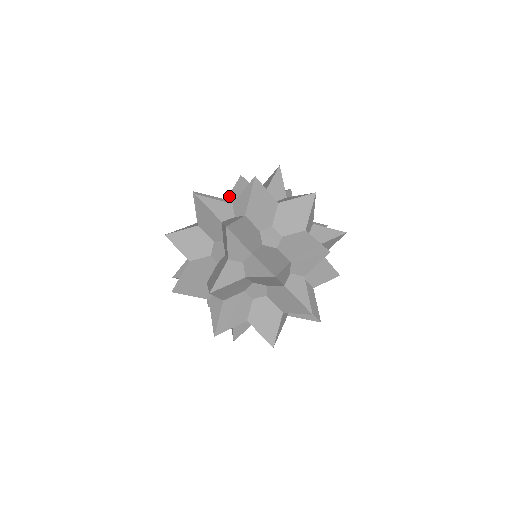
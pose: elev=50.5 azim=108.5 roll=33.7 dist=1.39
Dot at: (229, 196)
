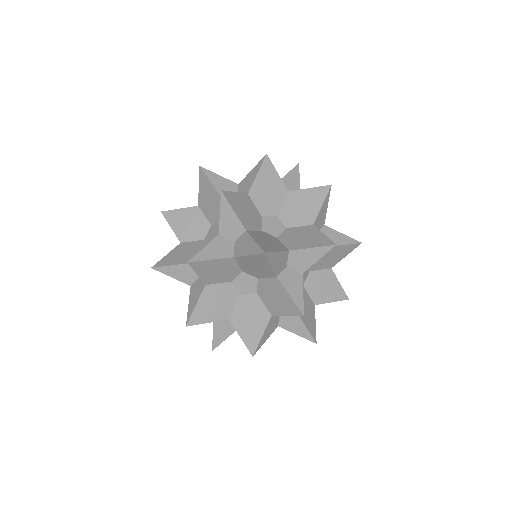
Dot at: occluded
